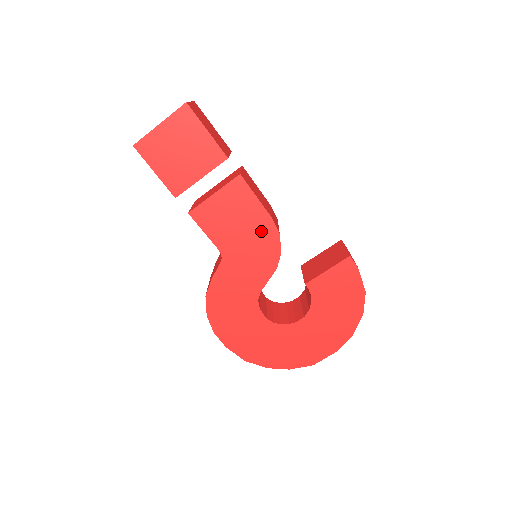
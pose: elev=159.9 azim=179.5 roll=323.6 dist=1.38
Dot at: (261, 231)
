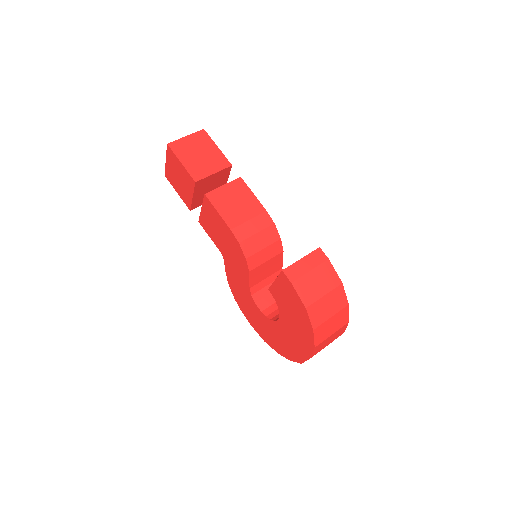
Dot at: (230, 239)
